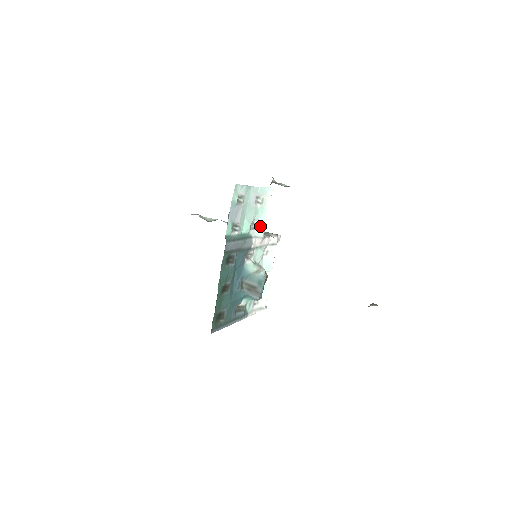
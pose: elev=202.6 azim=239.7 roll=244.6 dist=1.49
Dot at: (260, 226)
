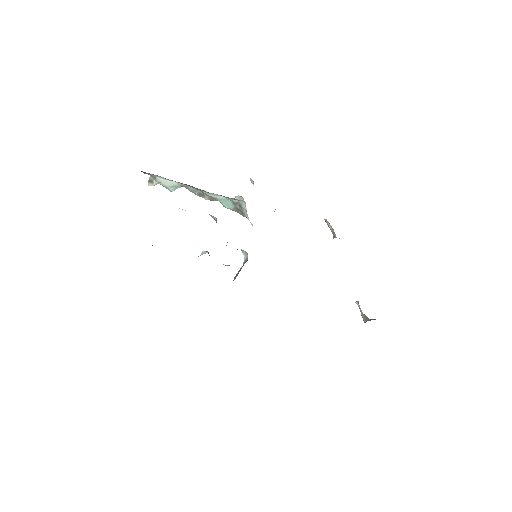
Dot at: occluded
